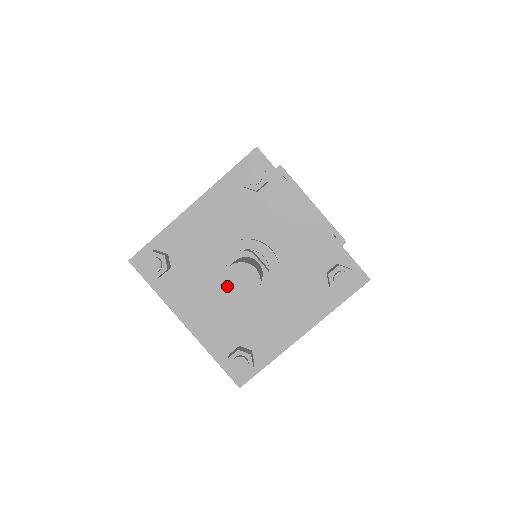
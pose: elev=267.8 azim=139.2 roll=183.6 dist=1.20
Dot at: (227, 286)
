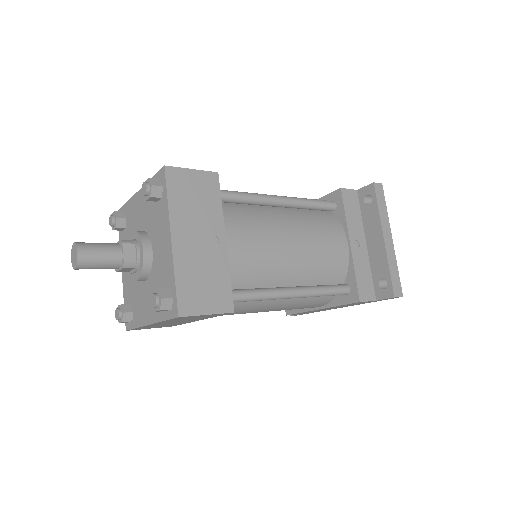
Dot at: (72, 254)
